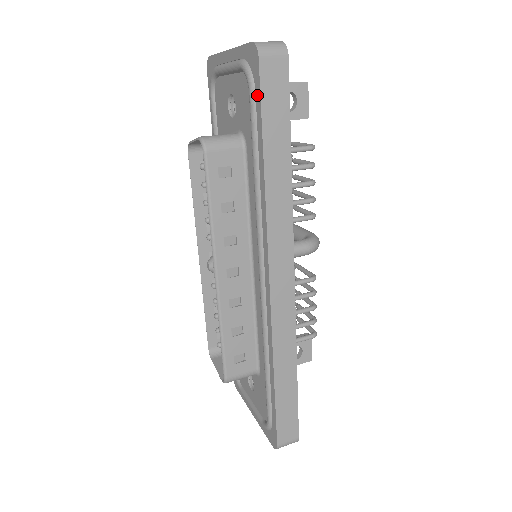
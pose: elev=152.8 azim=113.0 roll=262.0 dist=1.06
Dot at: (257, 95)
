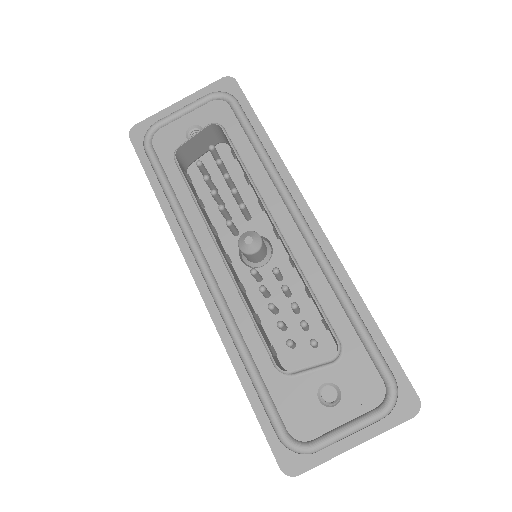
Dot at: (242, 101)
